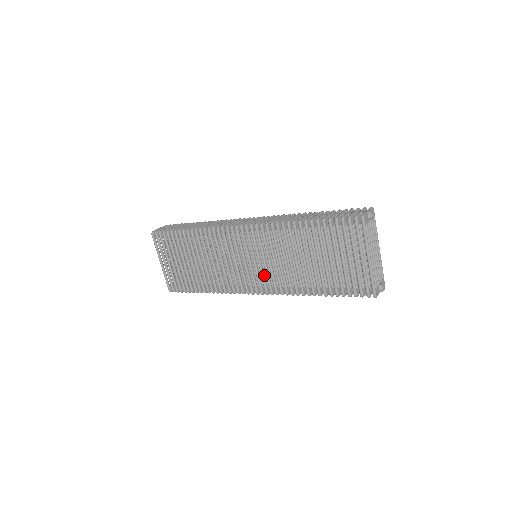
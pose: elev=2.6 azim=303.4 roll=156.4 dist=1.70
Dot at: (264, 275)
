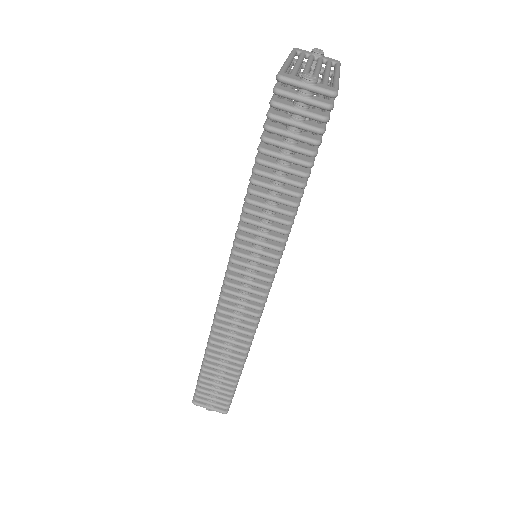
Dot at: occluded
